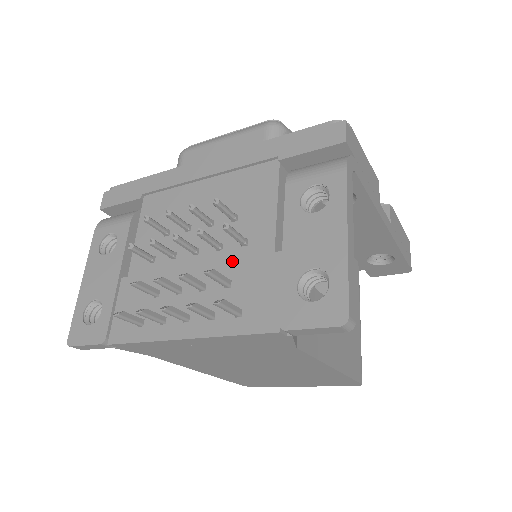
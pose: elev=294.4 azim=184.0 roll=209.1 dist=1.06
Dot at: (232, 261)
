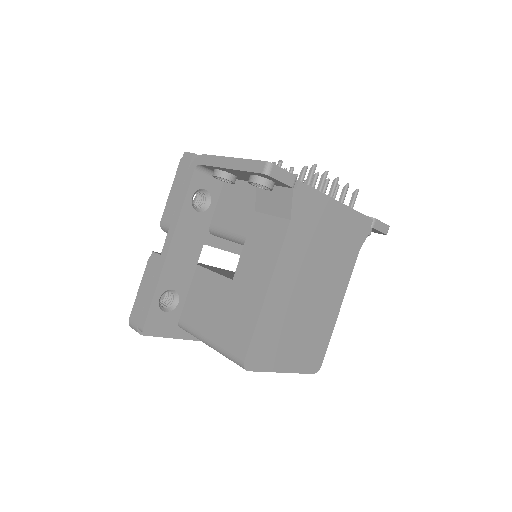
Dot at: occluded
